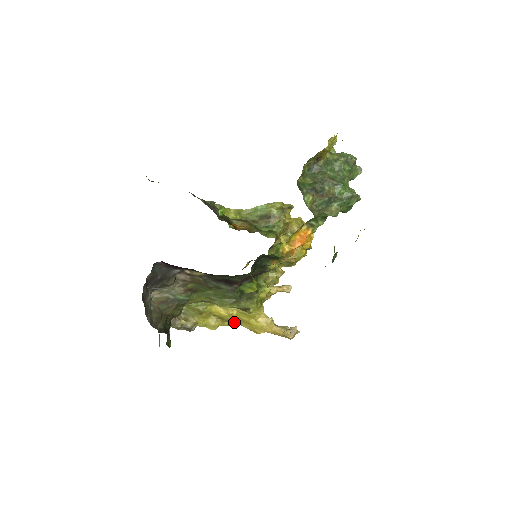
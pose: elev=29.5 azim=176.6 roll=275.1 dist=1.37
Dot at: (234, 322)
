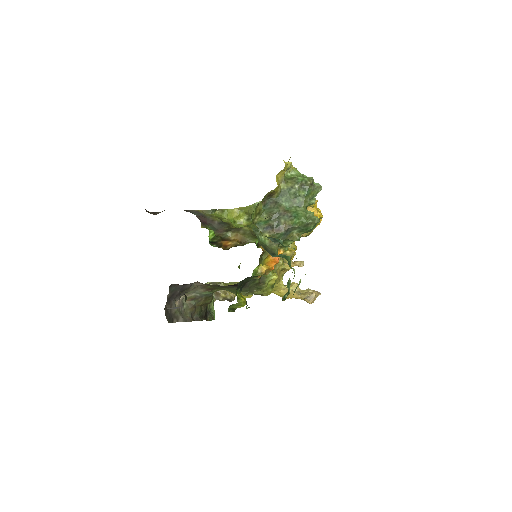
Dot at: occluded
